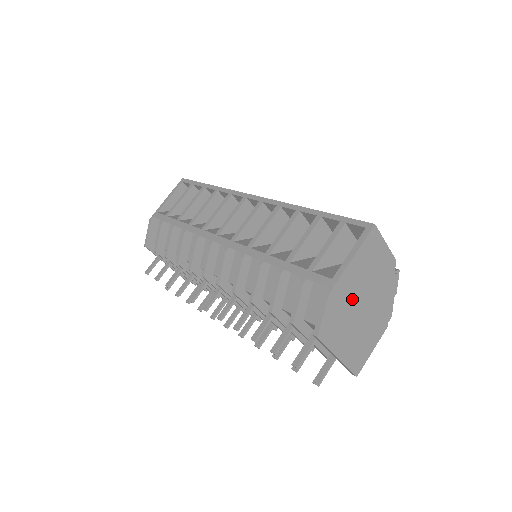
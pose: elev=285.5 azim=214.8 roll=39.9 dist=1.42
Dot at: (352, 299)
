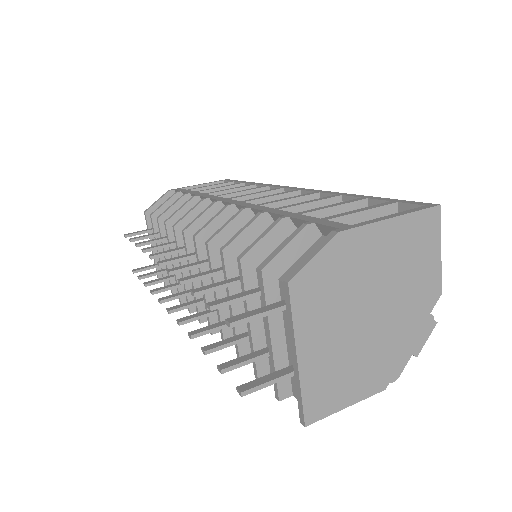
Dot at: (362, 281)
